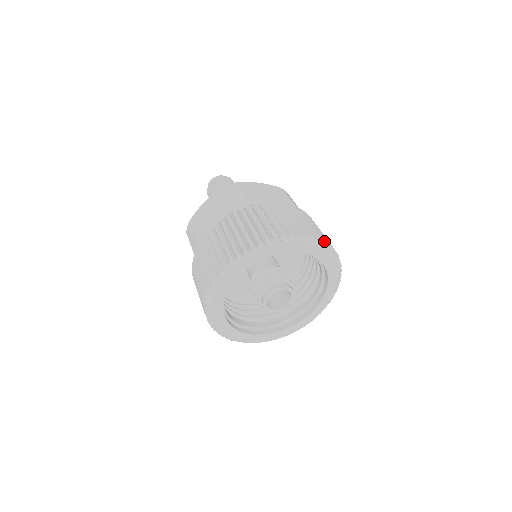
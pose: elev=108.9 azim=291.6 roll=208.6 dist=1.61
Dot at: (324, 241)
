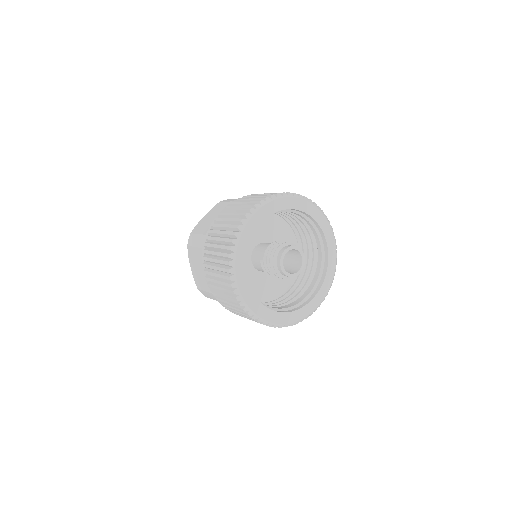
Dot at: (267, 197)
